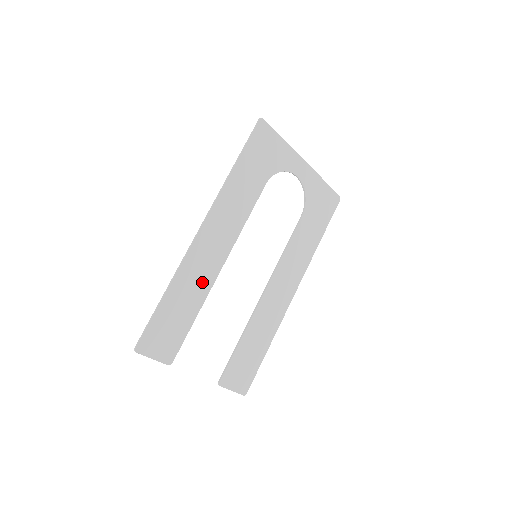
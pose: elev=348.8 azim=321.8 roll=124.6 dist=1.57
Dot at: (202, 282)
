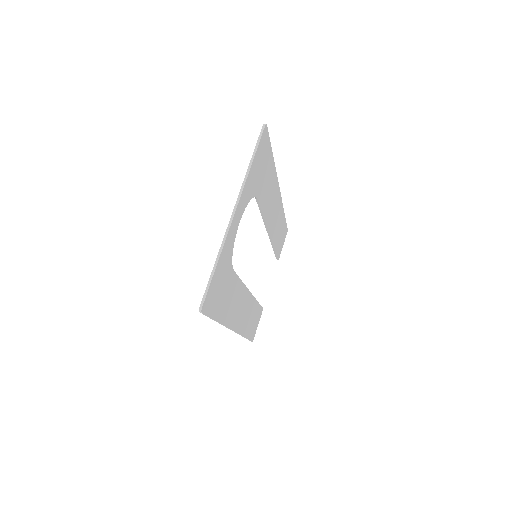
Dot at: (250, 308)
